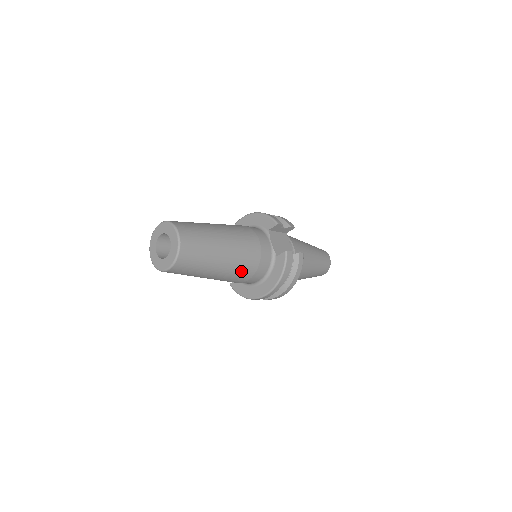
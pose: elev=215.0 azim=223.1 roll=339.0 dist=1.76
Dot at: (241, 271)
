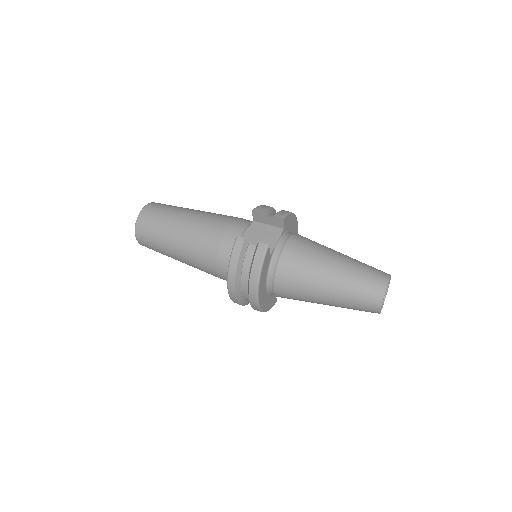
Dot at: (200, 256)
